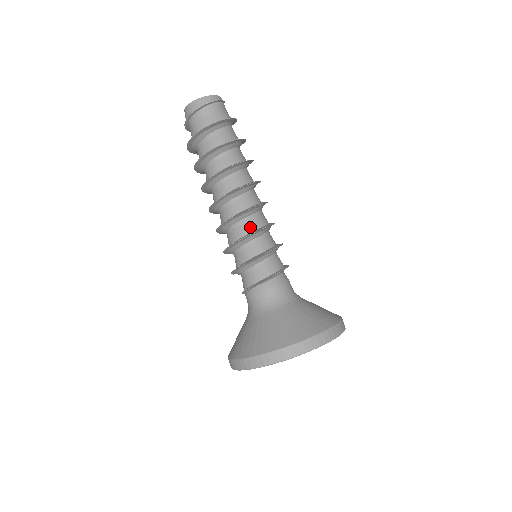
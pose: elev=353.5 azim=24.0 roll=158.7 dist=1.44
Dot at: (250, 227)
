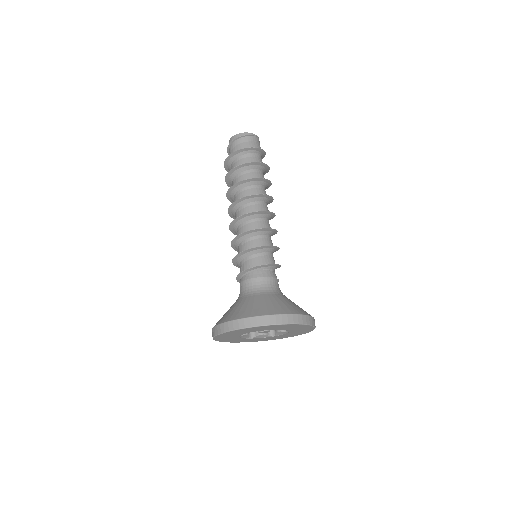
Dot at: (240, 233)
